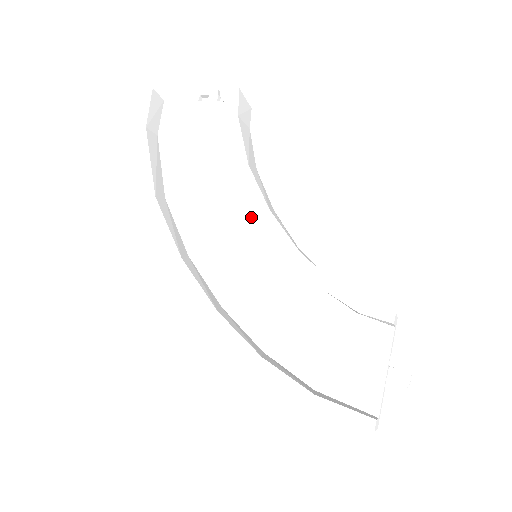
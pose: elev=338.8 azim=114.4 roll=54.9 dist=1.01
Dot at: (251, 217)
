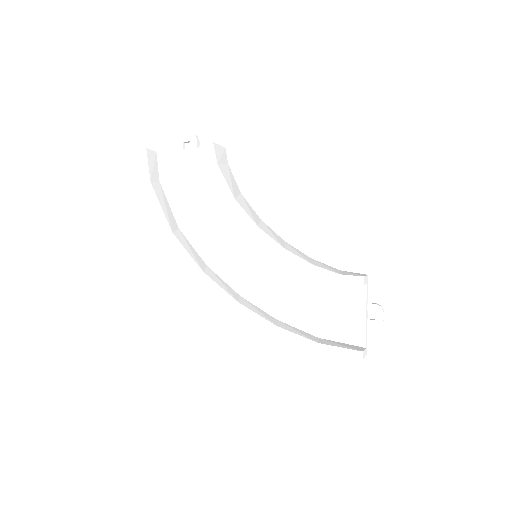
Dot at: (245, 230)
